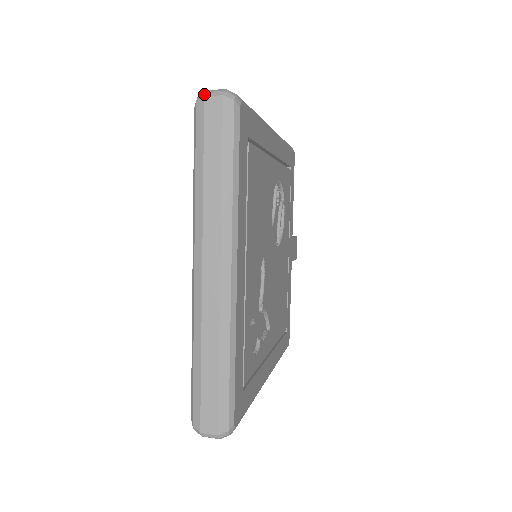
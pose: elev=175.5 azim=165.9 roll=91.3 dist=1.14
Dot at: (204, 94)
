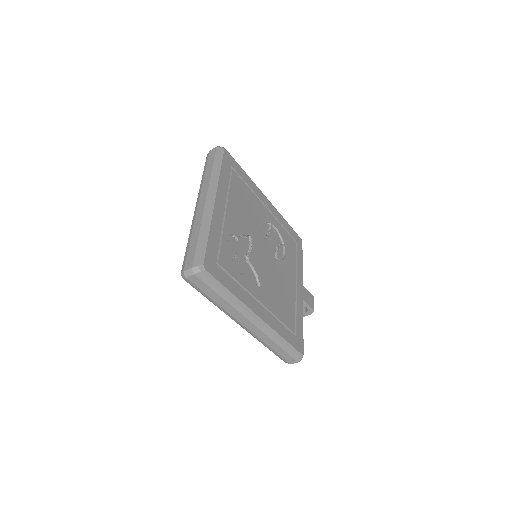
Dot at: (210, 150)
